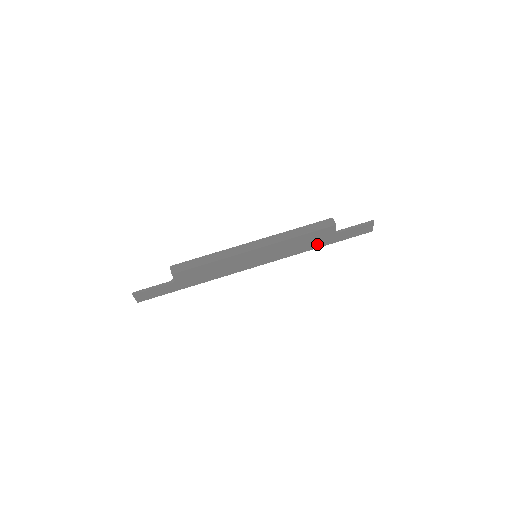
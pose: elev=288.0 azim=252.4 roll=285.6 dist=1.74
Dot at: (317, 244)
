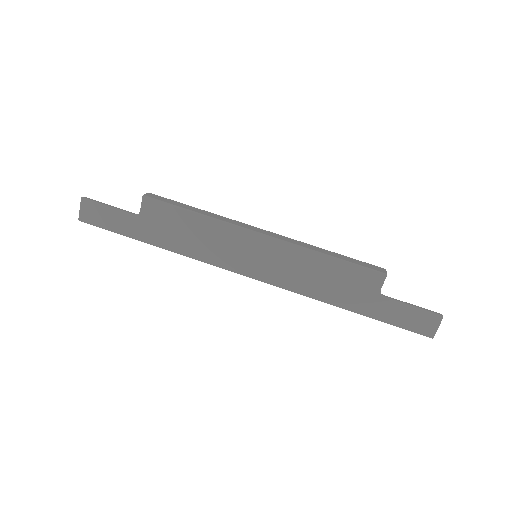
Dot at: (345, 298)
